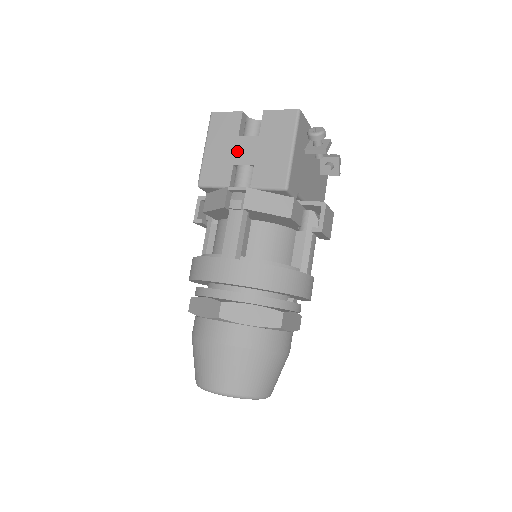
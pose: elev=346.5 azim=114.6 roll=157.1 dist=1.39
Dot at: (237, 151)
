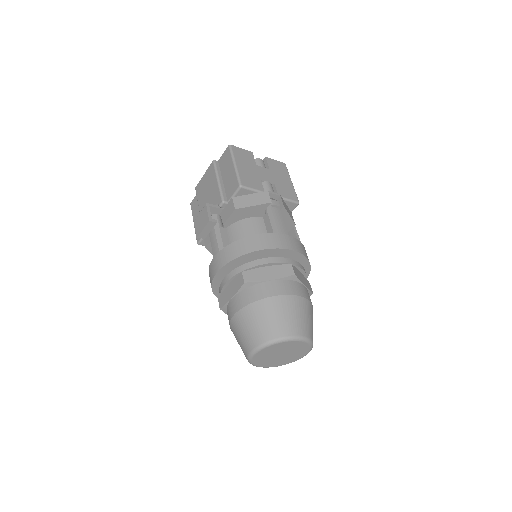
Dot at: (260, 173)
